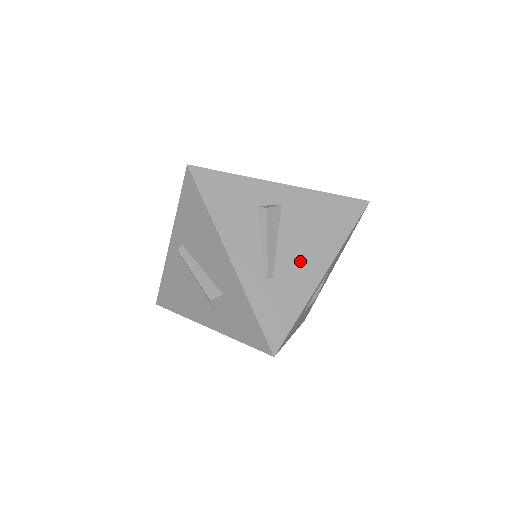
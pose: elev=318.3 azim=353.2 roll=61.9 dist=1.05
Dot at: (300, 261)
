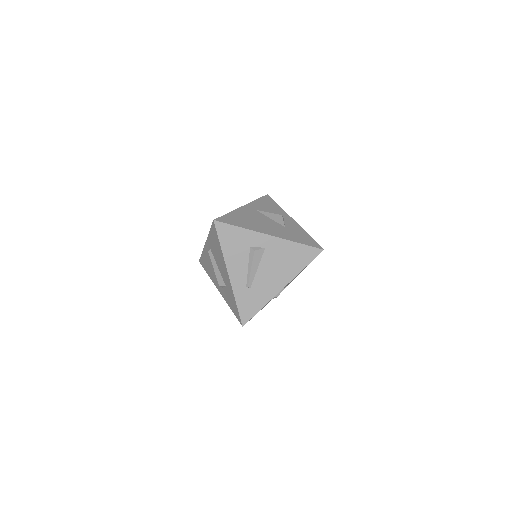
Dot at: (269, 281)
